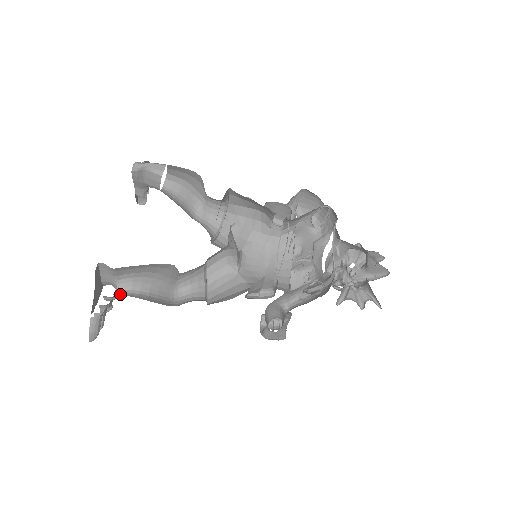
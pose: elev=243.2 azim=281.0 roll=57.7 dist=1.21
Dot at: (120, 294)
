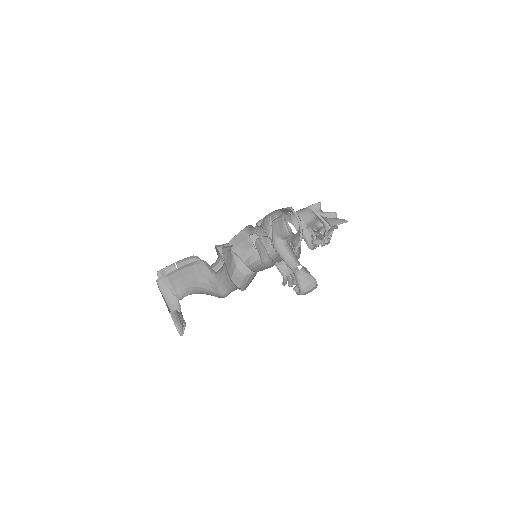
Dot at: (182, 298)
